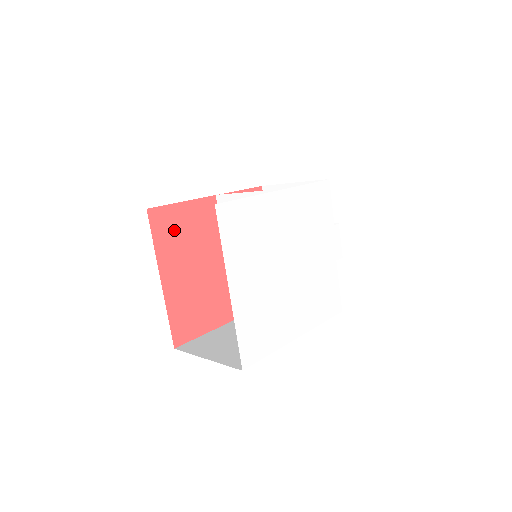
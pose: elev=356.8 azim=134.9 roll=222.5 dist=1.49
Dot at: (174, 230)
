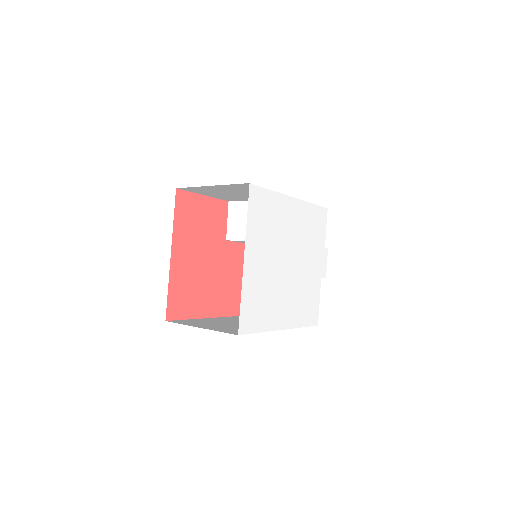
Dot at: (191, 216)
